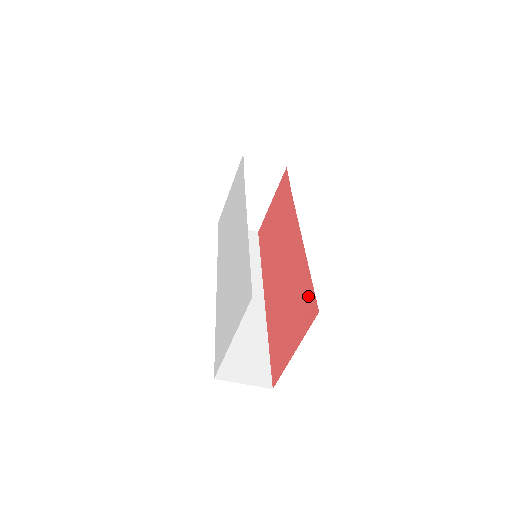
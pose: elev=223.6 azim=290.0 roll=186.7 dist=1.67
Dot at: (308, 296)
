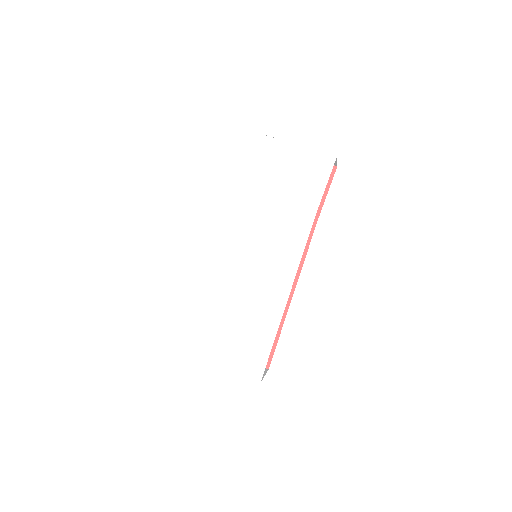
Dot at: occluded
